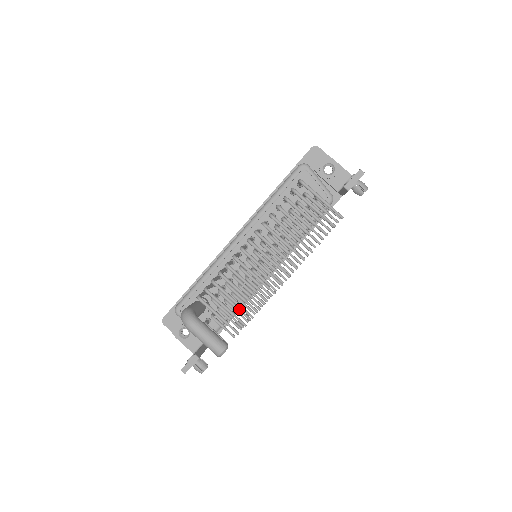
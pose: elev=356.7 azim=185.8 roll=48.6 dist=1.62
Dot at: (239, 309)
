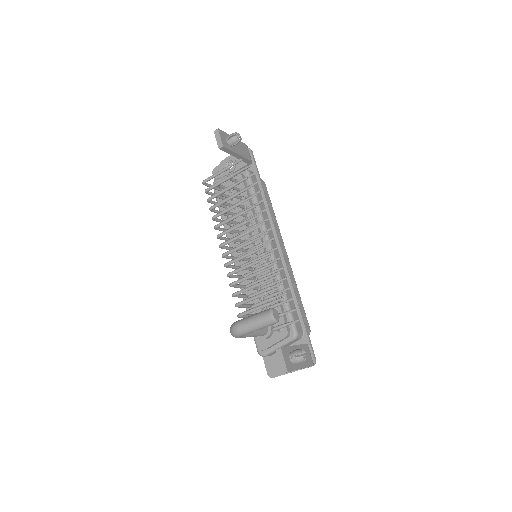
Dot at: (269, 288)
